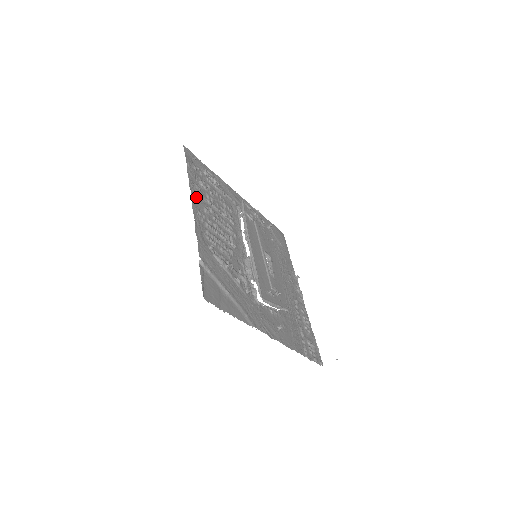
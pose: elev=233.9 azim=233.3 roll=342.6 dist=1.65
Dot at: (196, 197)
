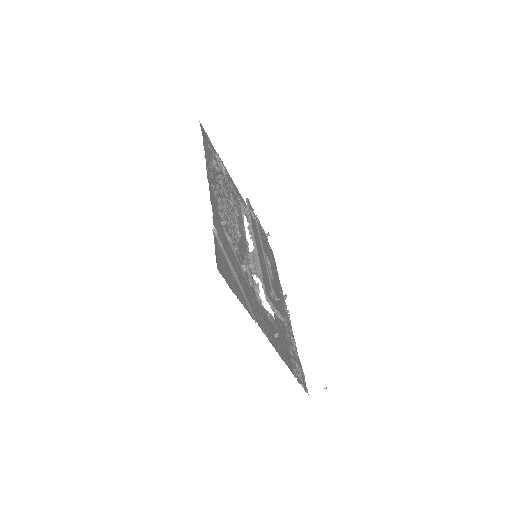
Dot at: (210, 171)
